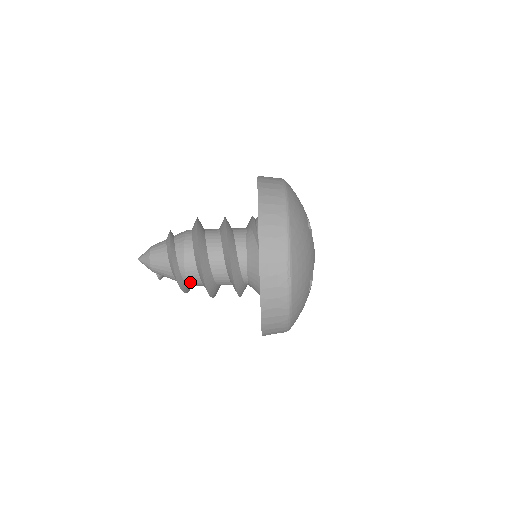
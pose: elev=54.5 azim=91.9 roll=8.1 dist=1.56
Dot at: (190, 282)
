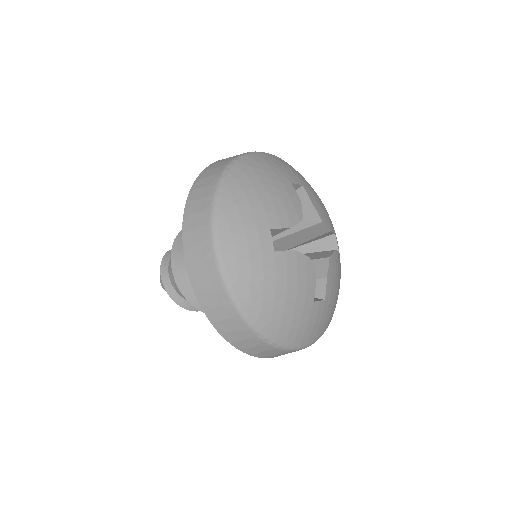
Dot at: occluded
